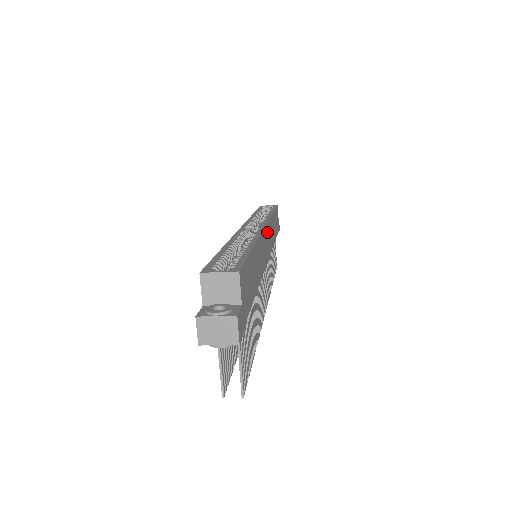
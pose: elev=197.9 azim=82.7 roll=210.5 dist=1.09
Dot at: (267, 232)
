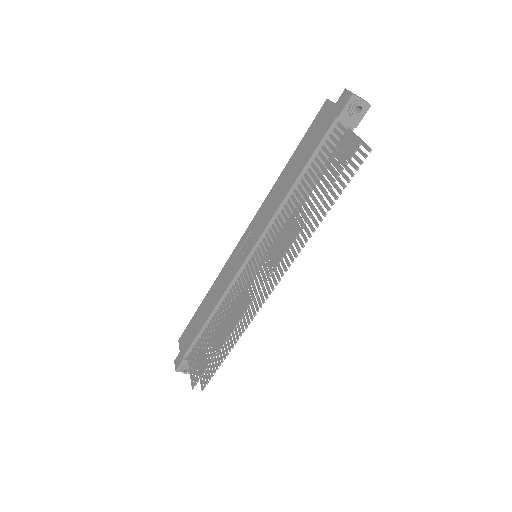
Dot at: occluded
